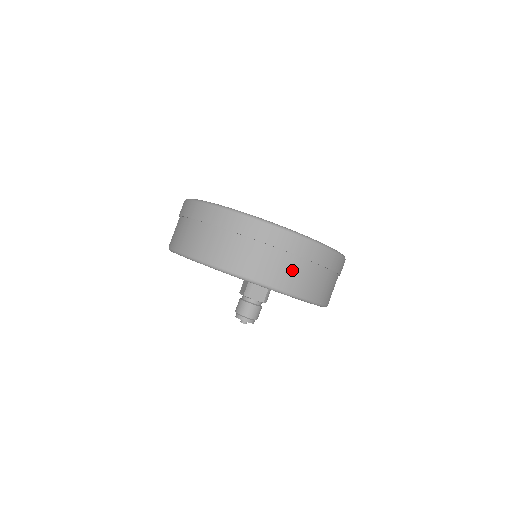
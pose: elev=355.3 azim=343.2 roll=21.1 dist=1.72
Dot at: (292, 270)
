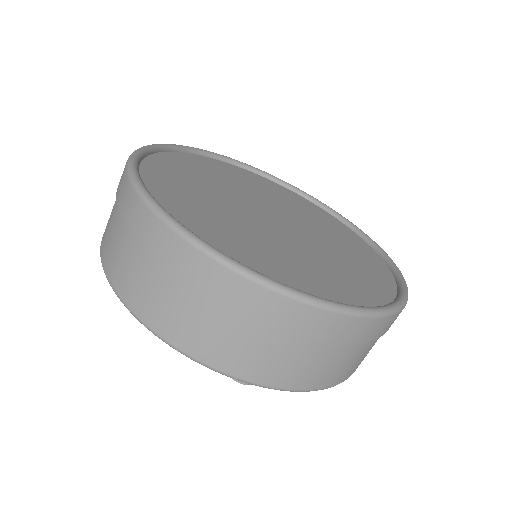
Dot at: (349, 360)
